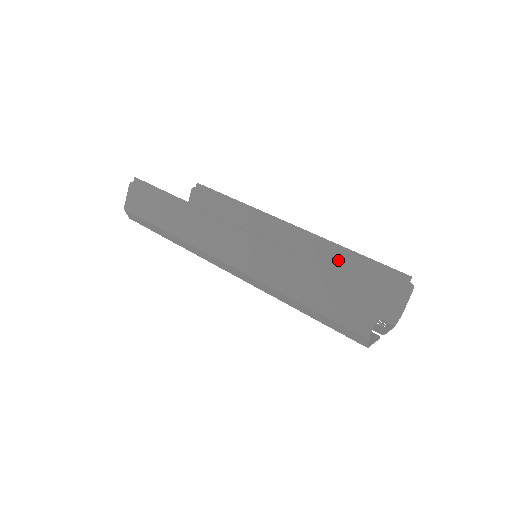
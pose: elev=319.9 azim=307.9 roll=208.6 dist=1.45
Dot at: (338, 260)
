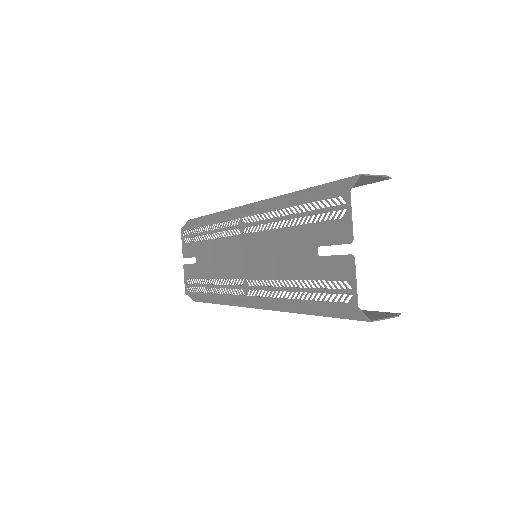
Dot at: occluded
